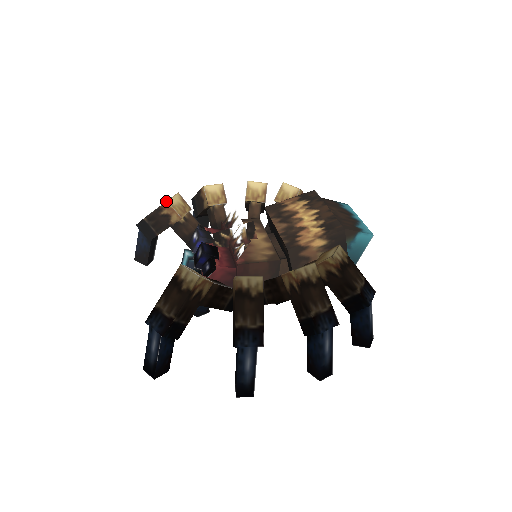
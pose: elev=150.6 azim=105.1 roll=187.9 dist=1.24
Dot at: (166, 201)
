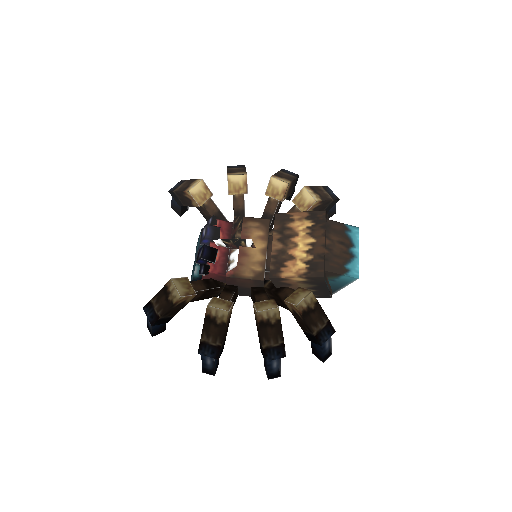
Dot at: (190, 185)
